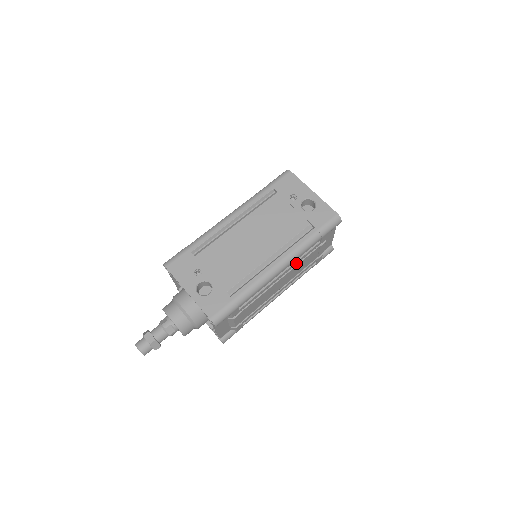
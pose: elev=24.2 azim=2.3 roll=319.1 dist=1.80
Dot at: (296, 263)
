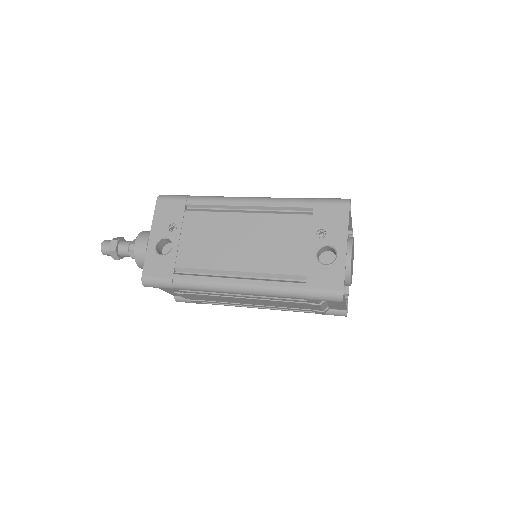
Dot at: (267, 298)
